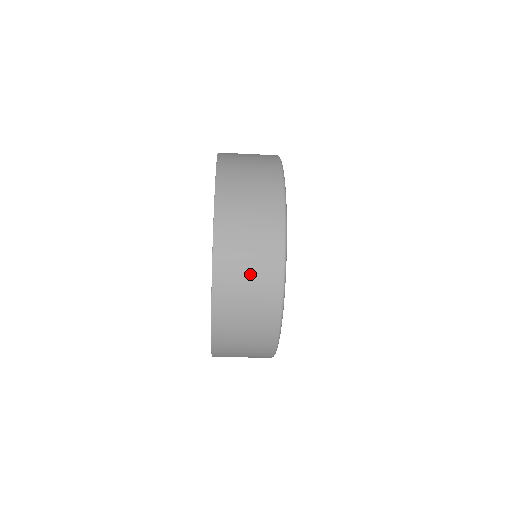
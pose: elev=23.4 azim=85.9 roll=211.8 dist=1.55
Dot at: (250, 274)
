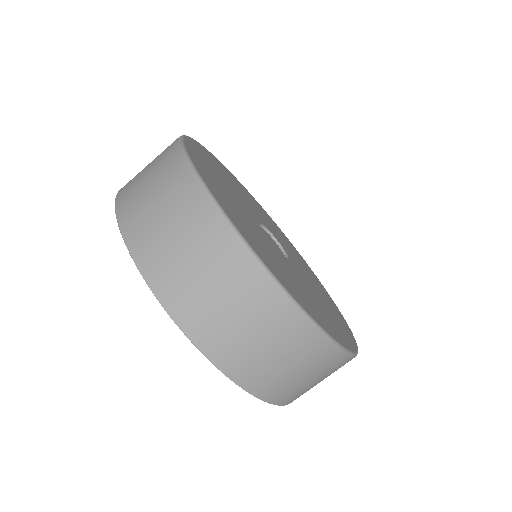
Dot at: (159, 203)
